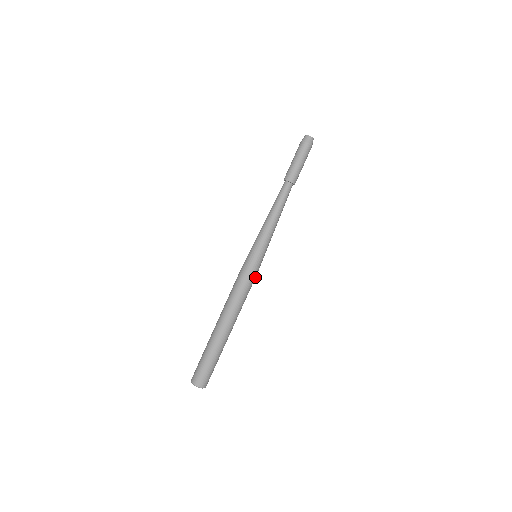
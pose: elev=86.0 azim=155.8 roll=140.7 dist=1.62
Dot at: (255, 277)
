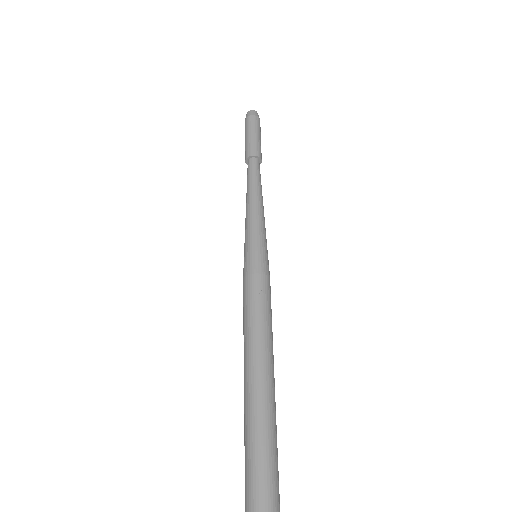
Dot at: occluded
